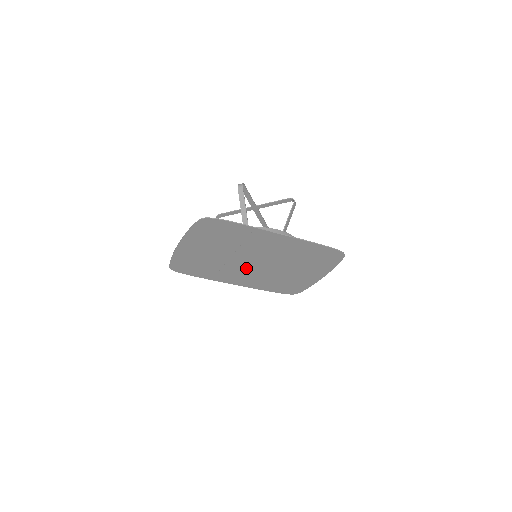
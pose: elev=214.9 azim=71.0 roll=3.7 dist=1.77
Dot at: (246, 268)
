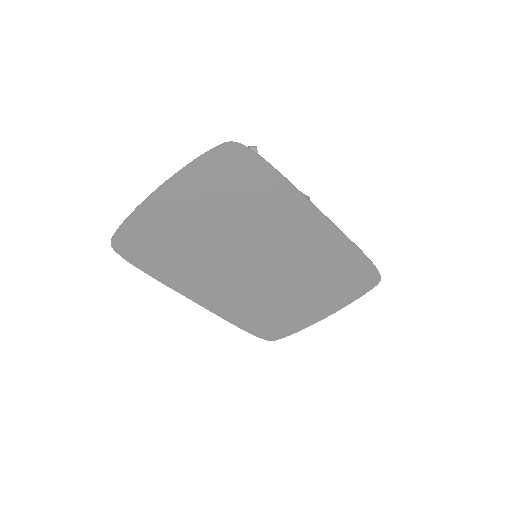
Dot at: (234, 273)
